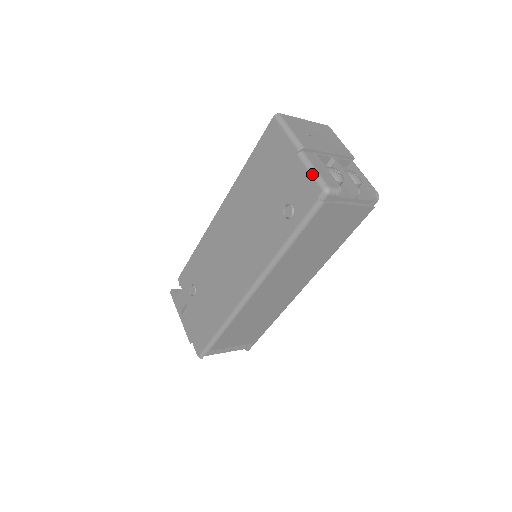
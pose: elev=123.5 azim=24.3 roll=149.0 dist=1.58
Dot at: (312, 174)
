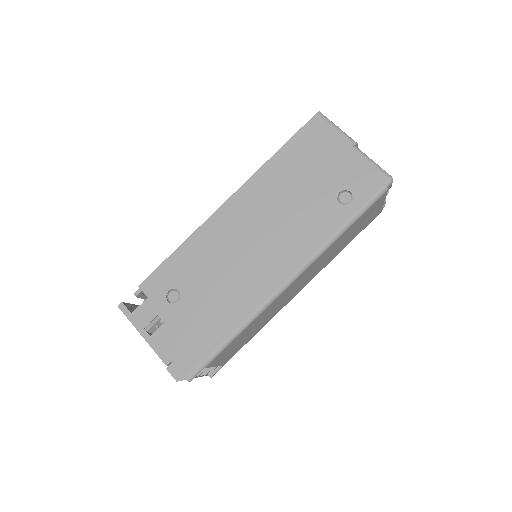
Dot at: (374, 164)
